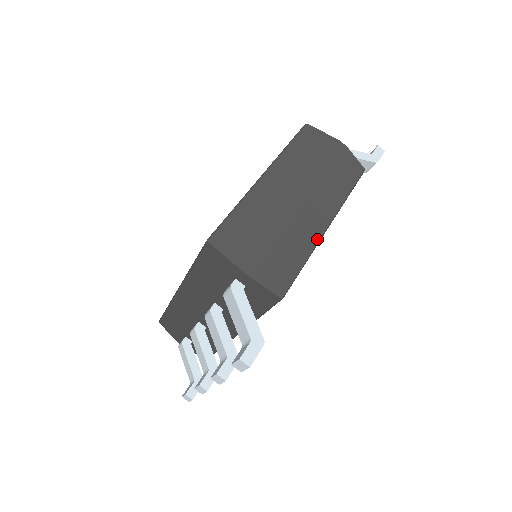
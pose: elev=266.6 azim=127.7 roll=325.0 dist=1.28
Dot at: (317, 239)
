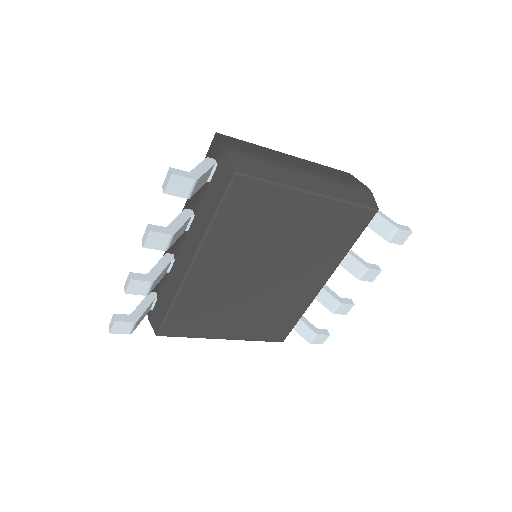
Dot at: (297, 186)
